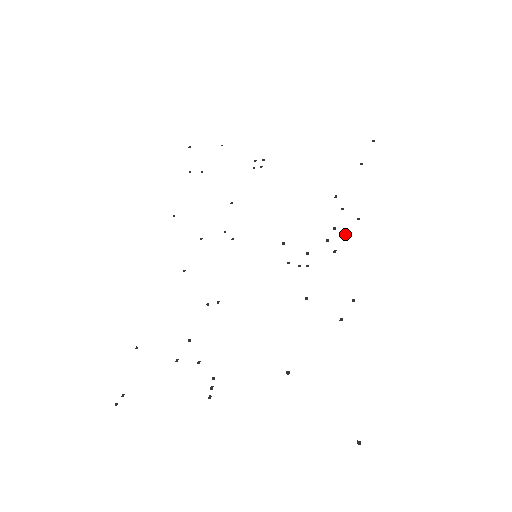
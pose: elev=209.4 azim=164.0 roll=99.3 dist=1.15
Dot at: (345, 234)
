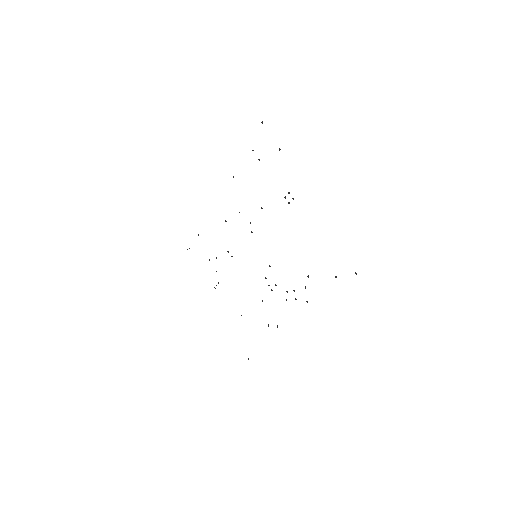
Dot at: occluded
